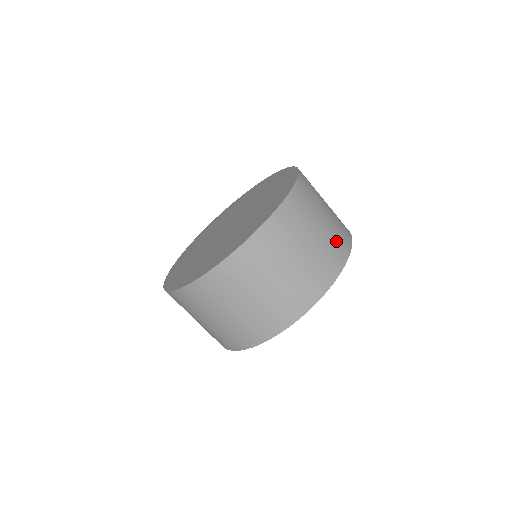
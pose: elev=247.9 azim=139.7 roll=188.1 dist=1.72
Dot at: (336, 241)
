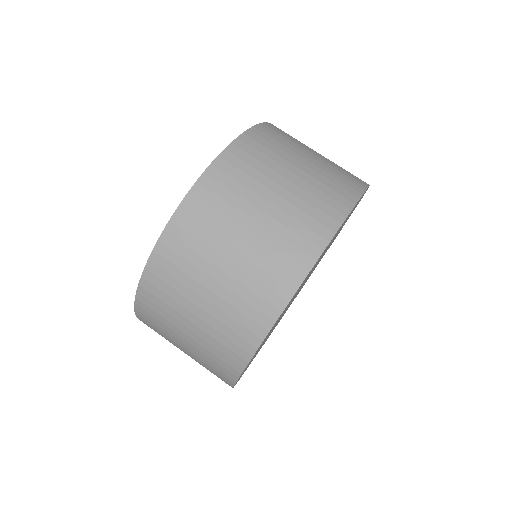
Dot at: (294, 231)
